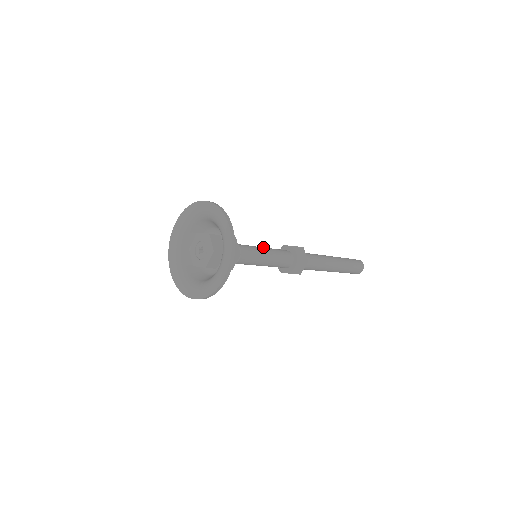
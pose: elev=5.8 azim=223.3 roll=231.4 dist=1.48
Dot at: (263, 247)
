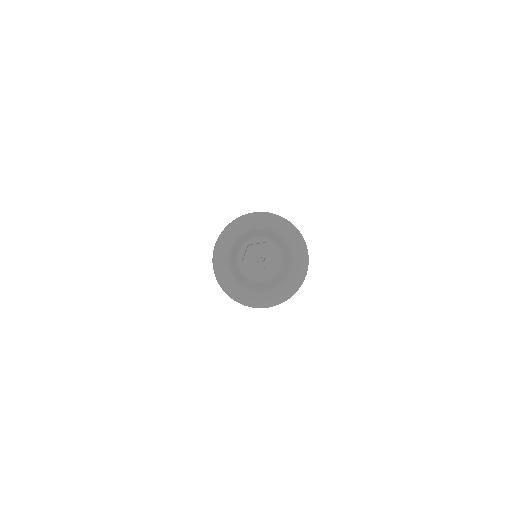
Dot at: occluded
